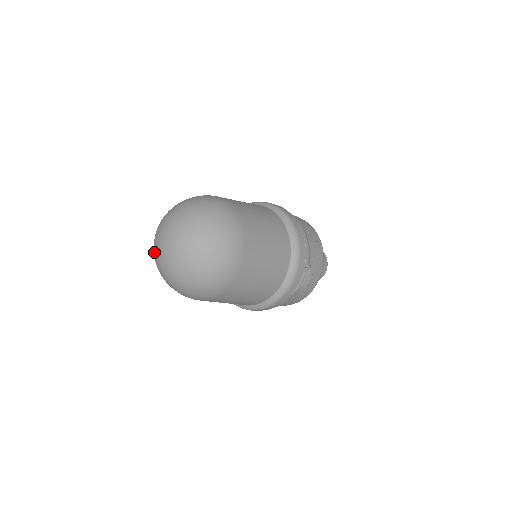
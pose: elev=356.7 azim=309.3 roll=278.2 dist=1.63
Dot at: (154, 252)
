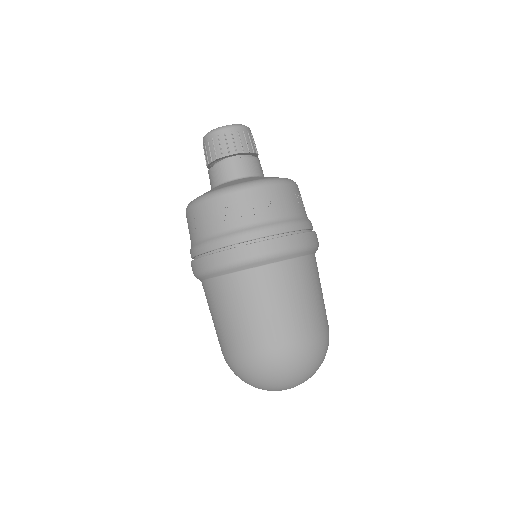
Dot at: occluded
